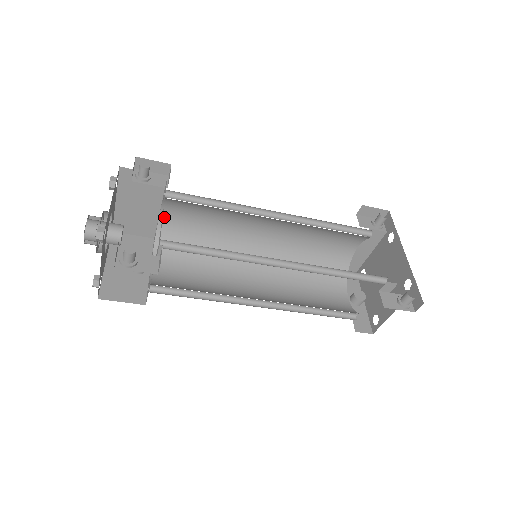
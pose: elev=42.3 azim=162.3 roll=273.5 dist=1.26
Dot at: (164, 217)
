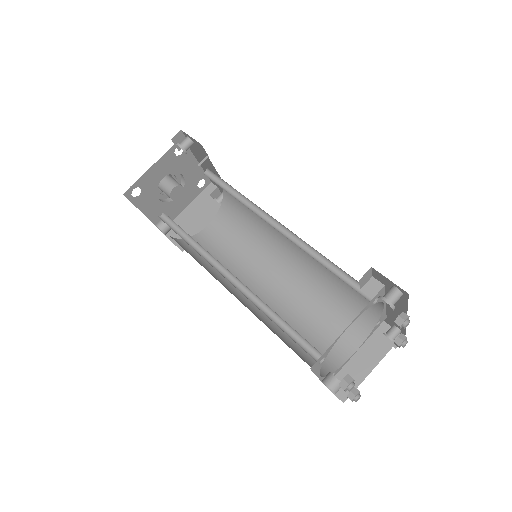
Dot at: (206, 231)
